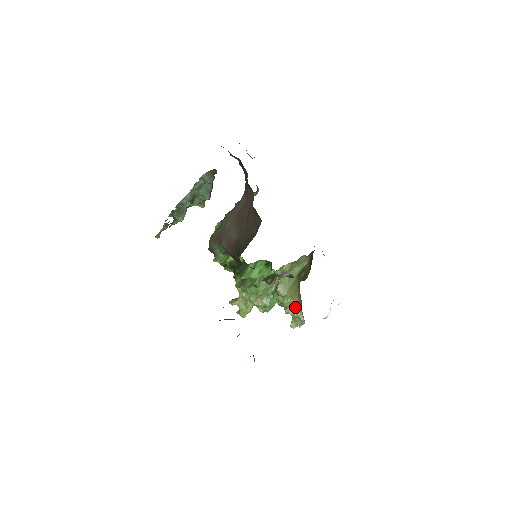
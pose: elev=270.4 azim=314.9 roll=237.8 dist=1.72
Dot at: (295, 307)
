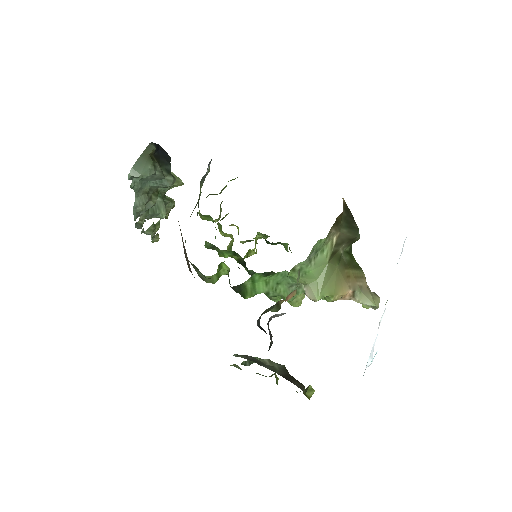
Dot at: (350, 297)
